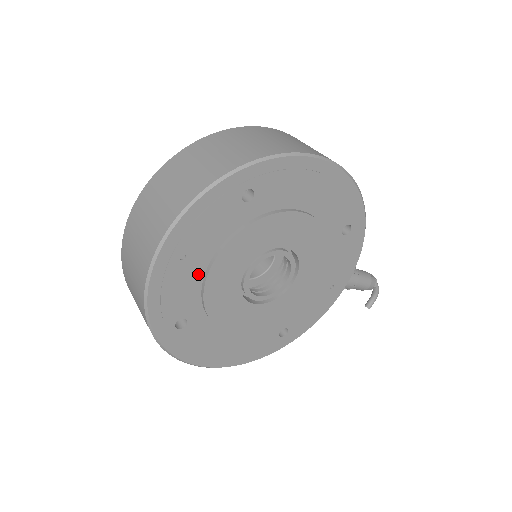
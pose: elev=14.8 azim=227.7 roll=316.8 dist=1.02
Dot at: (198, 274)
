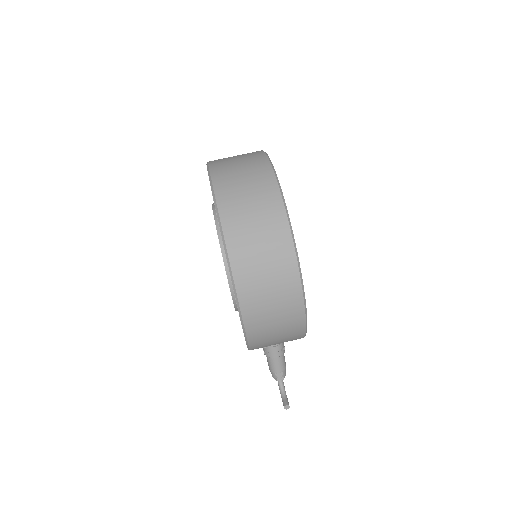
Dot at: occluded
